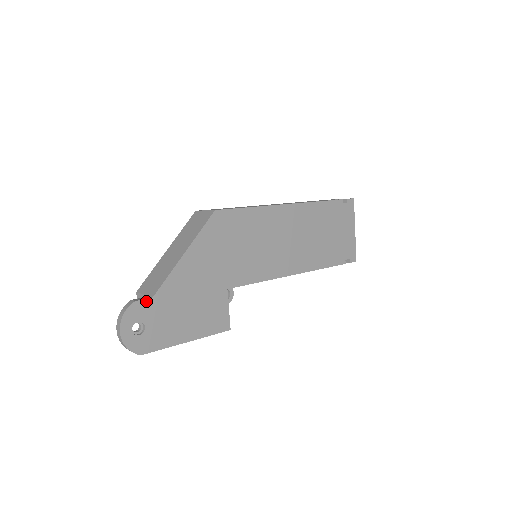
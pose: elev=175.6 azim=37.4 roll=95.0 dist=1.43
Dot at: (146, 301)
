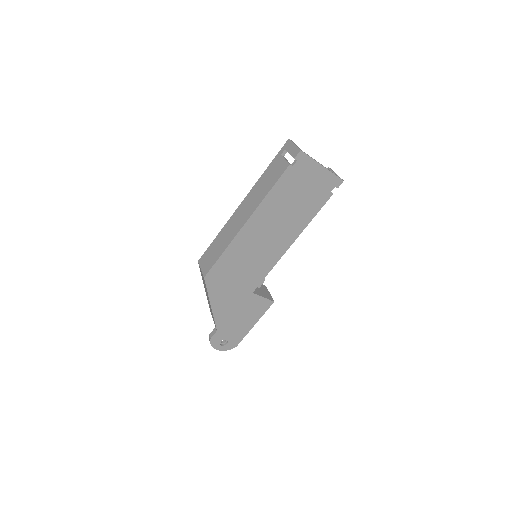
Dot at: (215, 334)
